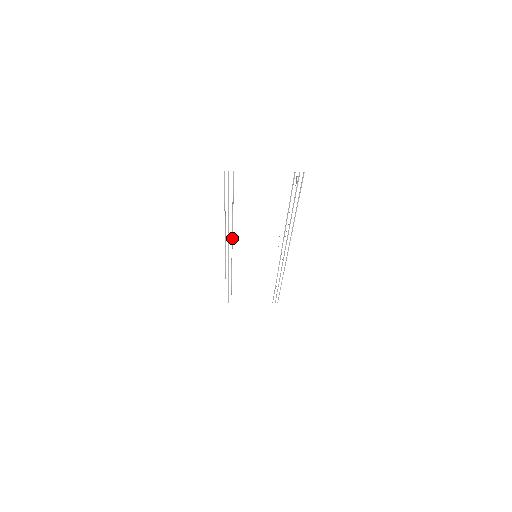
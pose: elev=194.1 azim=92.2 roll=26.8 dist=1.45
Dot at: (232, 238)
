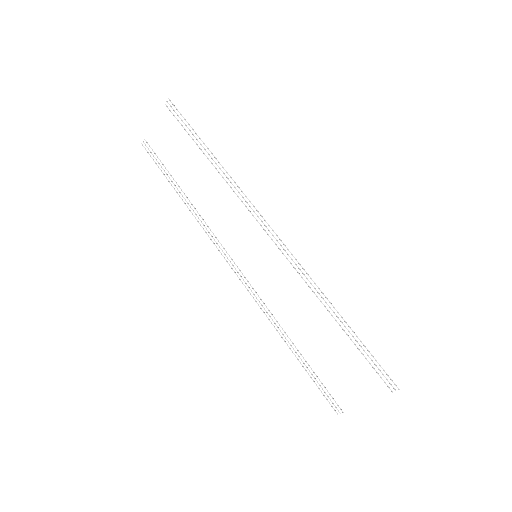
Dot at: (212, 232)
